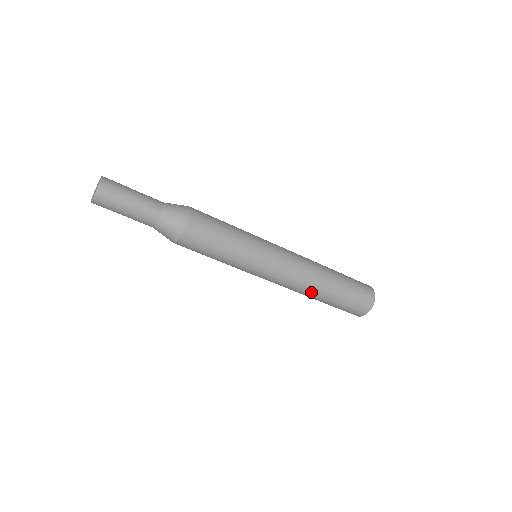
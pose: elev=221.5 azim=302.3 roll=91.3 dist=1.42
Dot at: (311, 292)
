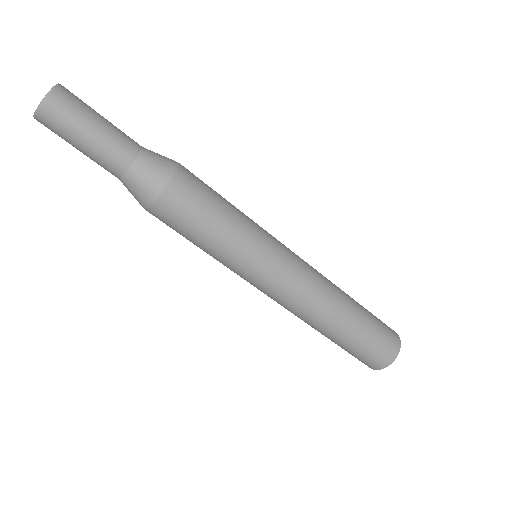
Dot at: (320, 322)
